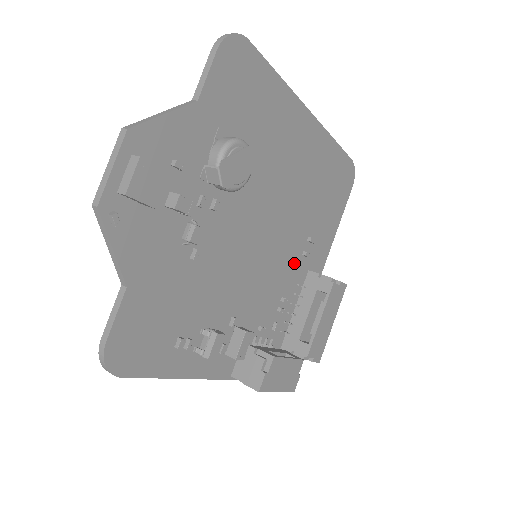
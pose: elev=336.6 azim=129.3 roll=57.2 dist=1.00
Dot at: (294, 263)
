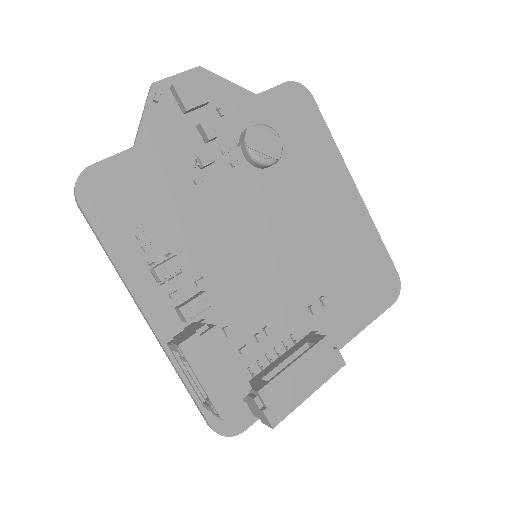
Dot at: (295, 306)
